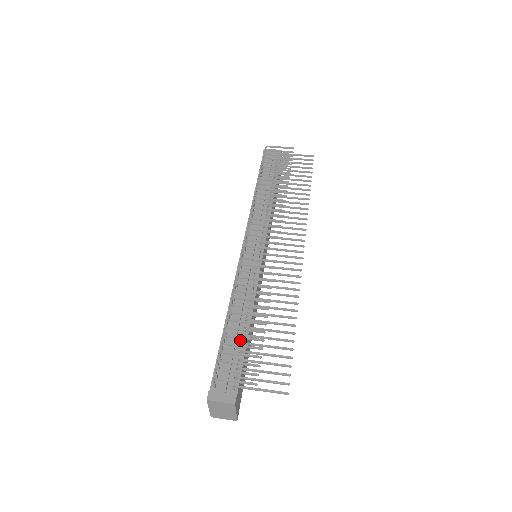
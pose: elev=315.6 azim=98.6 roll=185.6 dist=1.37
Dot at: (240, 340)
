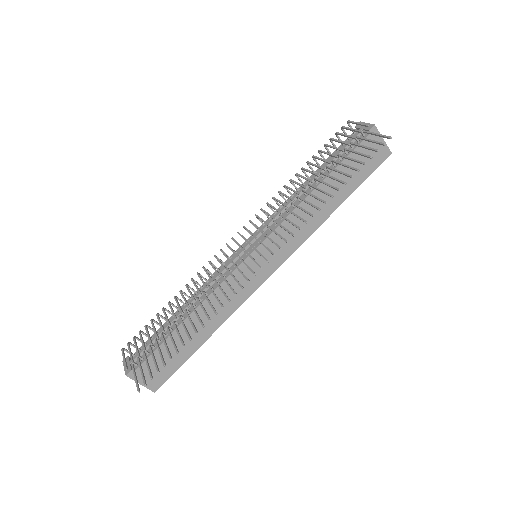
Dot at: (170, 329)
